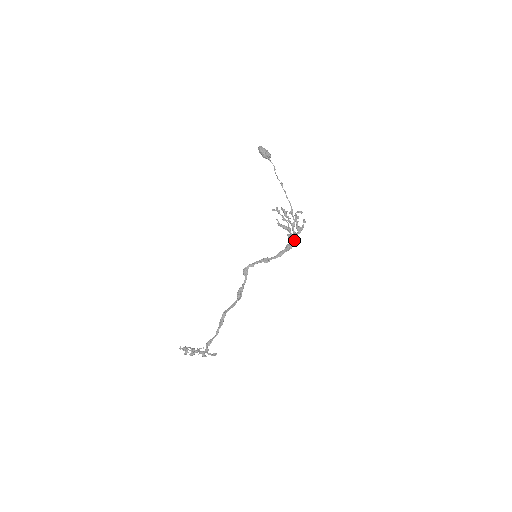
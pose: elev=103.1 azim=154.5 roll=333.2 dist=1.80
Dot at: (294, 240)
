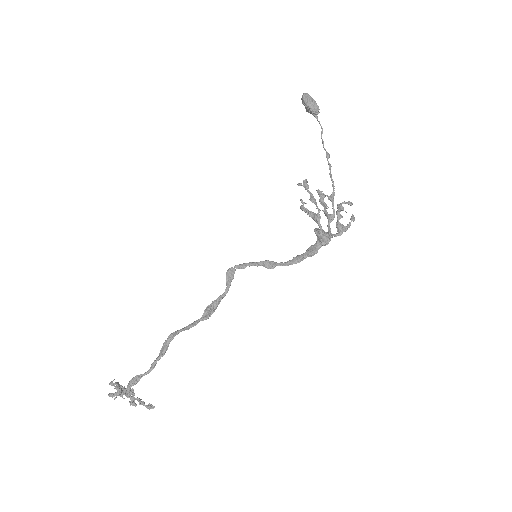
Dot at: (323, 238)
